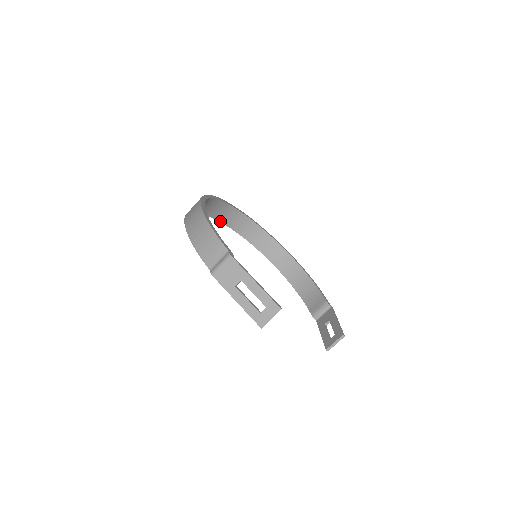
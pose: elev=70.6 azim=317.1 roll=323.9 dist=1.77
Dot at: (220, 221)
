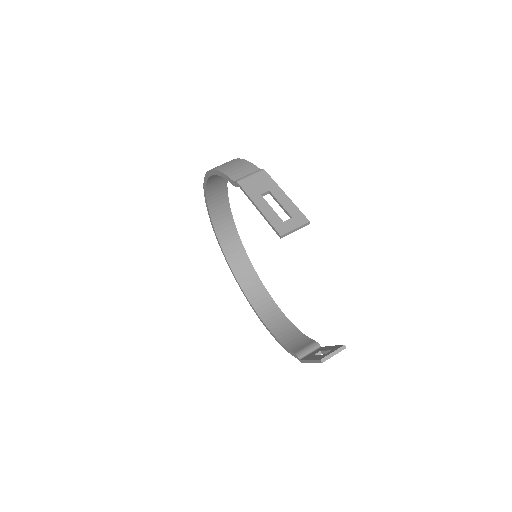
Dot at: (218, 238)
